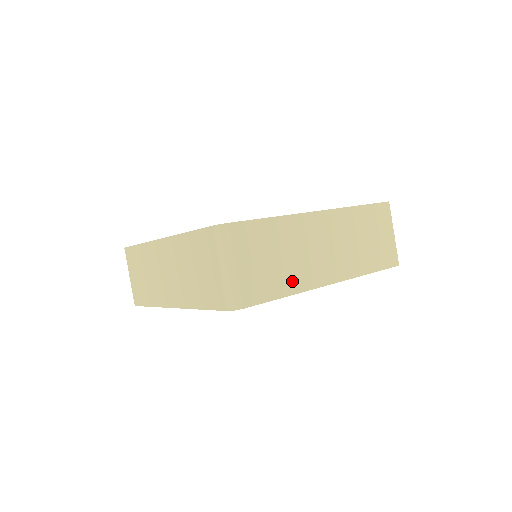
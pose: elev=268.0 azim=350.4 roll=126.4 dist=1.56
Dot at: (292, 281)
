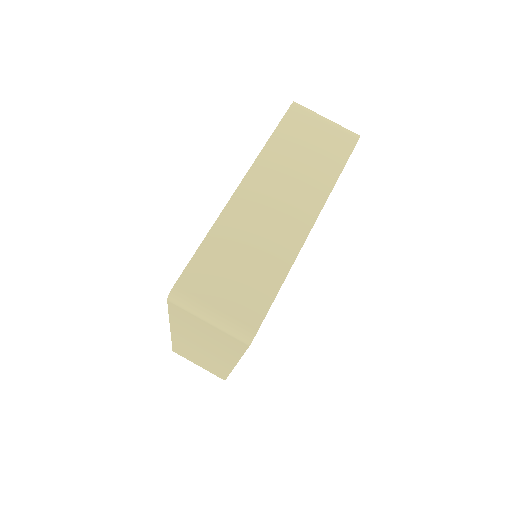
Dot at: (276, 264)
